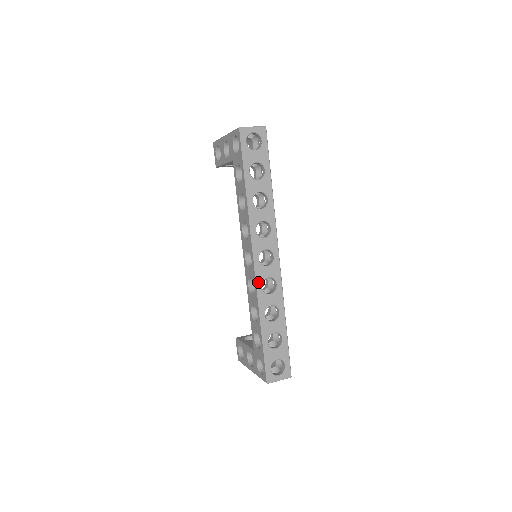
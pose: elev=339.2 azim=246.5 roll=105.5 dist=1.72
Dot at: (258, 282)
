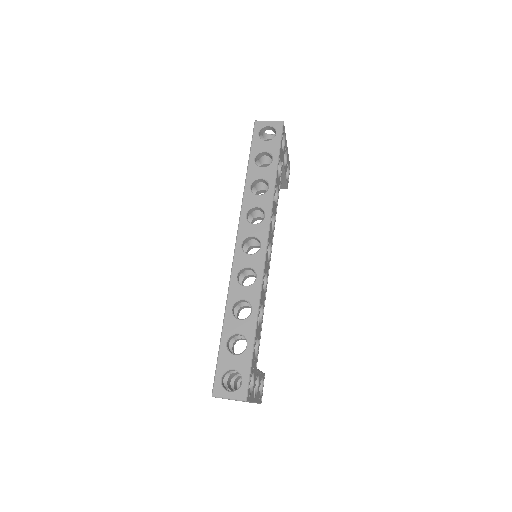
Dot at: (234, 269)
